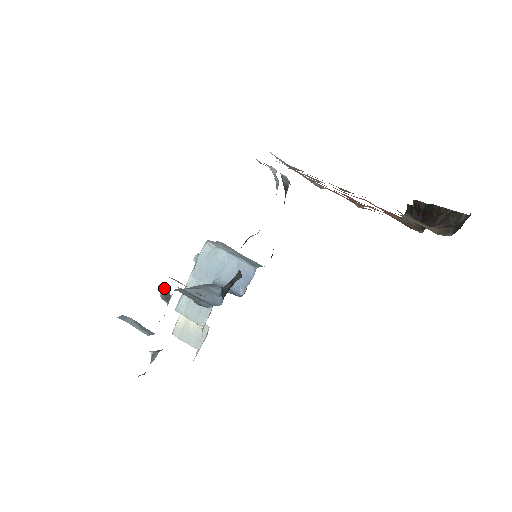
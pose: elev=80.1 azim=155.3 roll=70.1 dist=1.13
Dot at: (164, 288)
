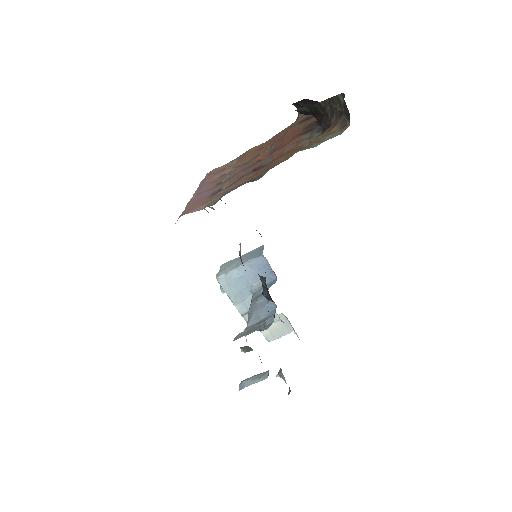
Dot at: (240, 347)
